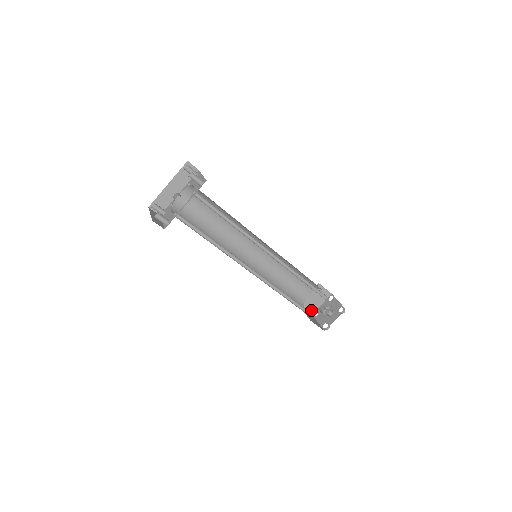
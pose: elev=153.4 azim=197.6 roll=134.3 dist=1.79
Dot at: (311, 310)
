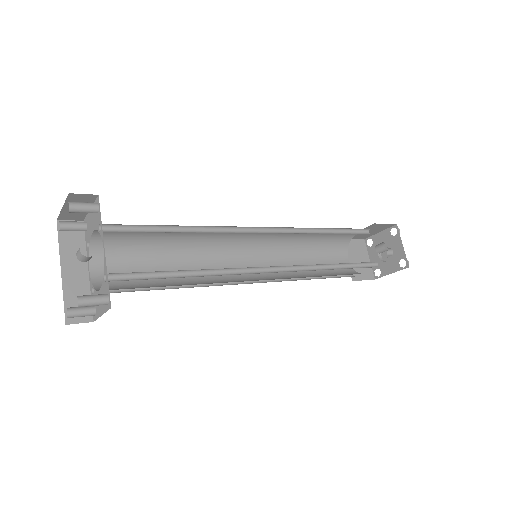
Dot at: (369, 276)
